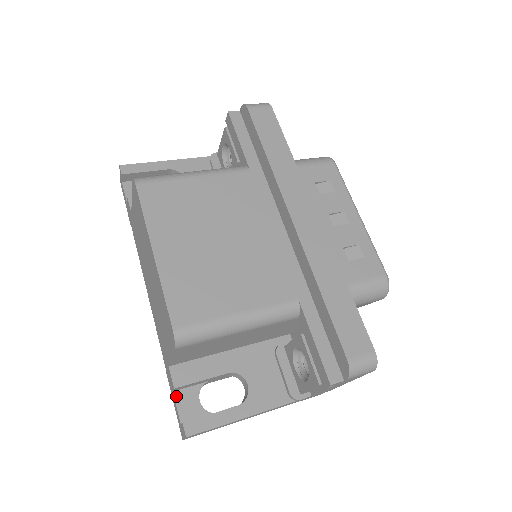
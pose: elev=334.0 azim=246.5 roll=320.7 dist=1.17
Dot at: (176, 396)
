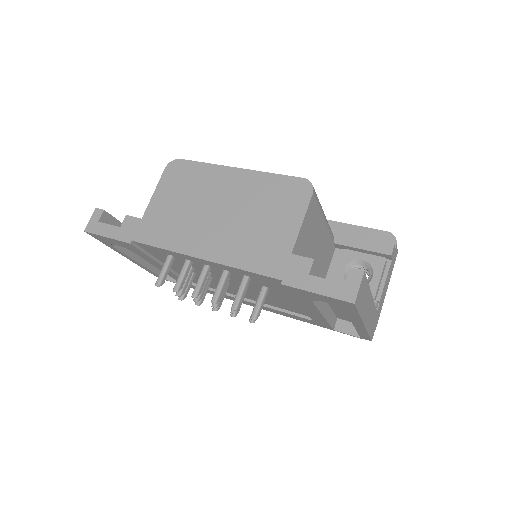
Dot at: (315, 277)
